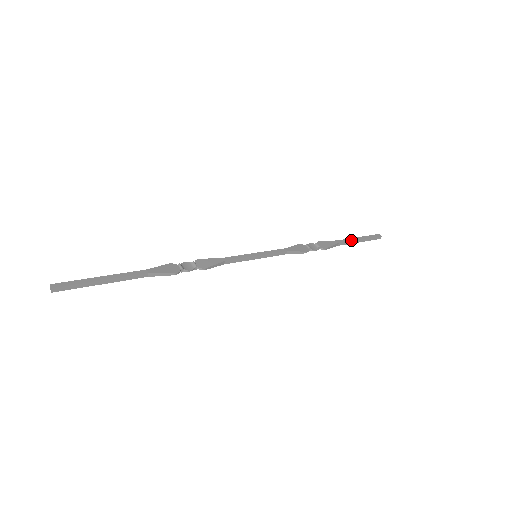
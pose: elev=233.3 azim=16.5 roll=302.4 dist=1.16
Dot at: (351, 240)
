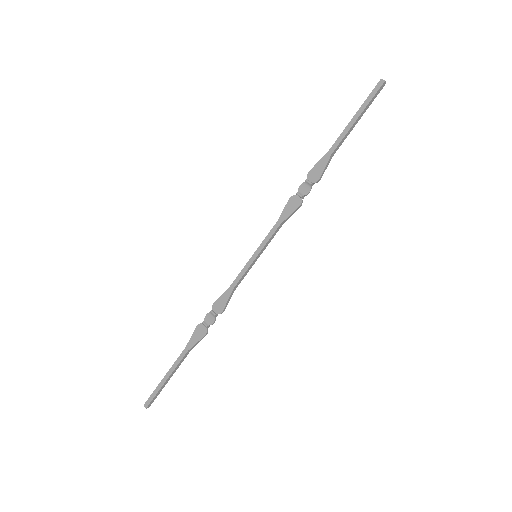
Dot at: (345, 134)
